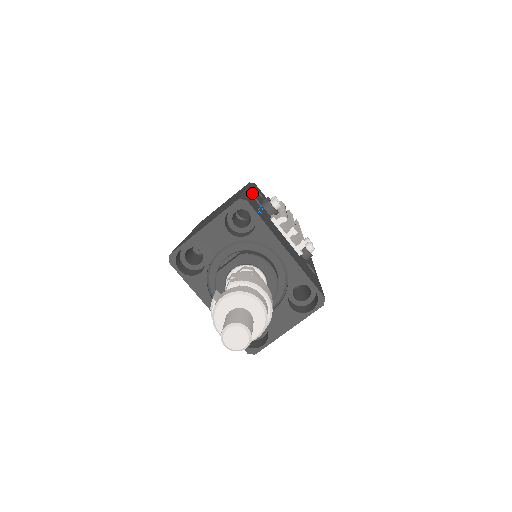
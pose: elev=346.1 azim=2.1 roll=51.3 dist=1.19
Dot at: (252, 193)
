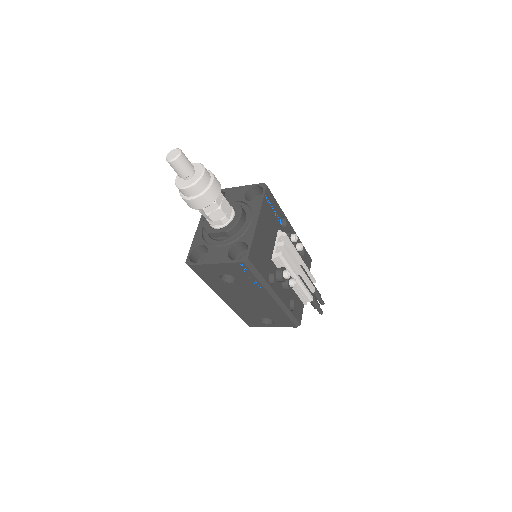
Dot at: (288, 221)
